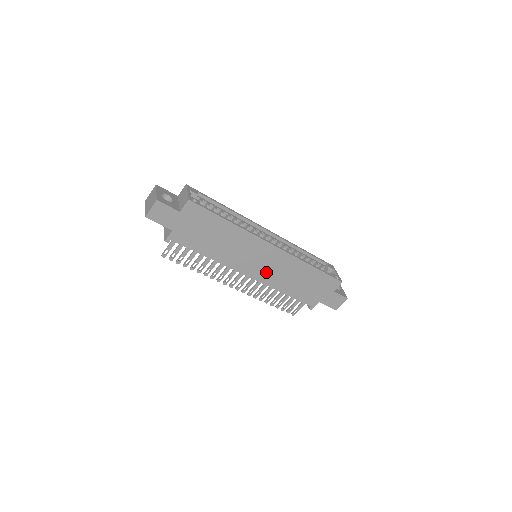
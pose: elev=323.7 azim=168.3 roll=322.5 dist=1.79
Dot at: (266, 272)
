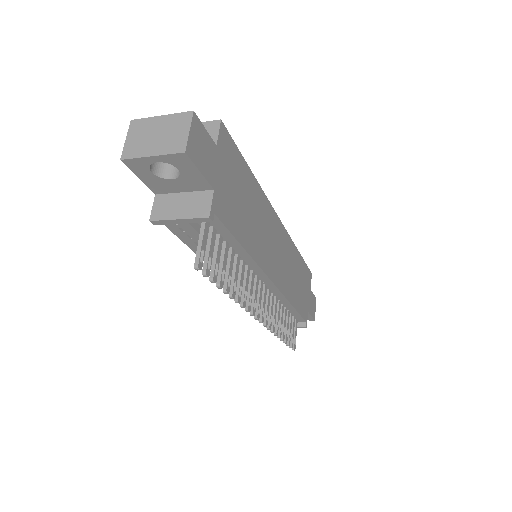
Dot at: (281, 270)
